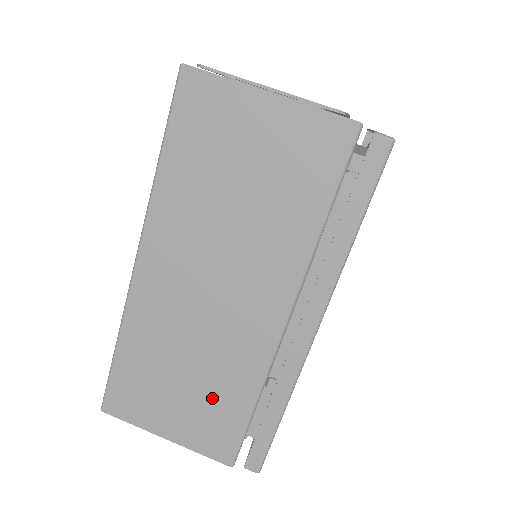
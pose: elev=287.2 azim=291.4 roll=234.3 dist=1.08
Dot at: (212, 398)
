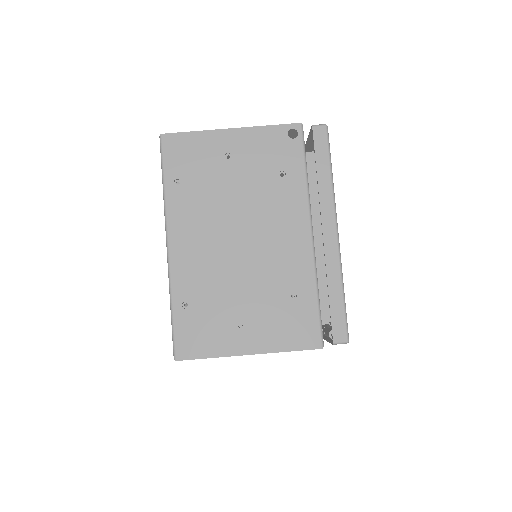
Dot at: occluded
